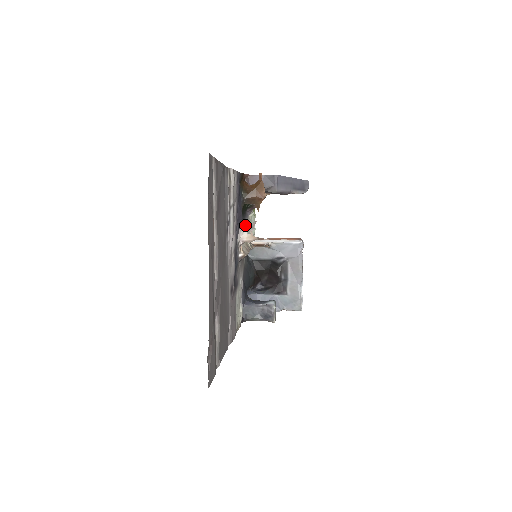
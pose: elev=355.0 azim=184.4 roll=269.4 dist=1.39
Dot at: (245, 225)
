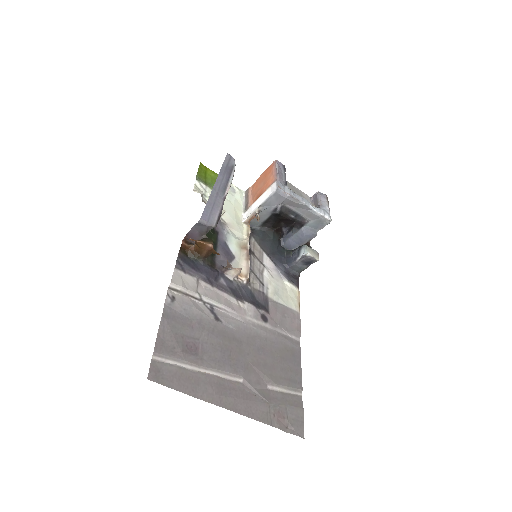
Dot at: (224, 268)
